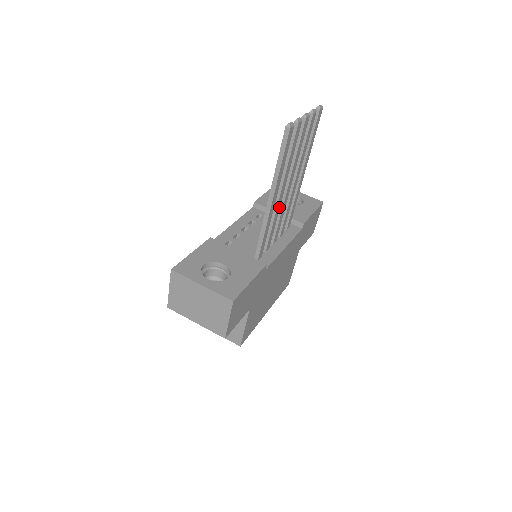
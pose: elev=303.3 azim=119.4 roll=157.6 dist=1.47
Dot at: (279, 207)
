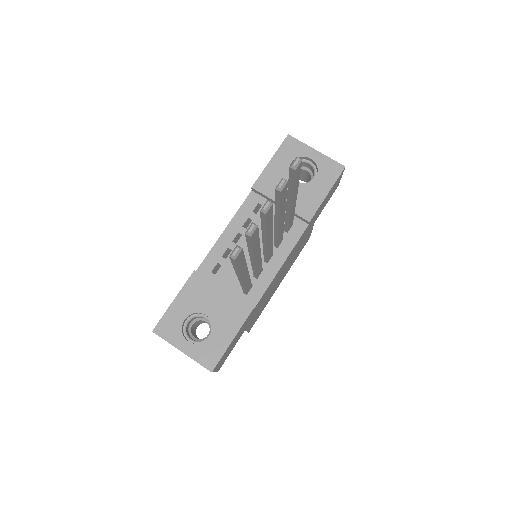
Dot at: (260, 259)
